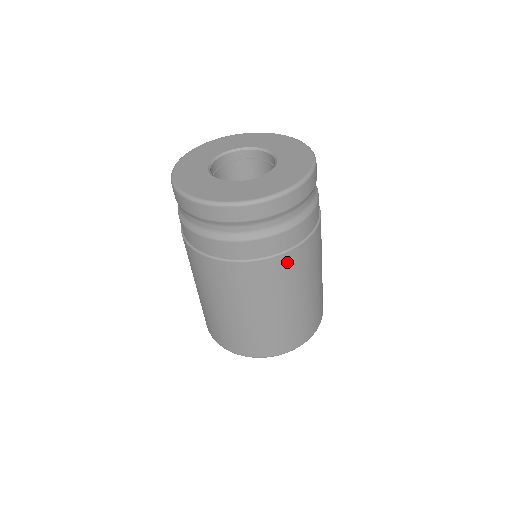
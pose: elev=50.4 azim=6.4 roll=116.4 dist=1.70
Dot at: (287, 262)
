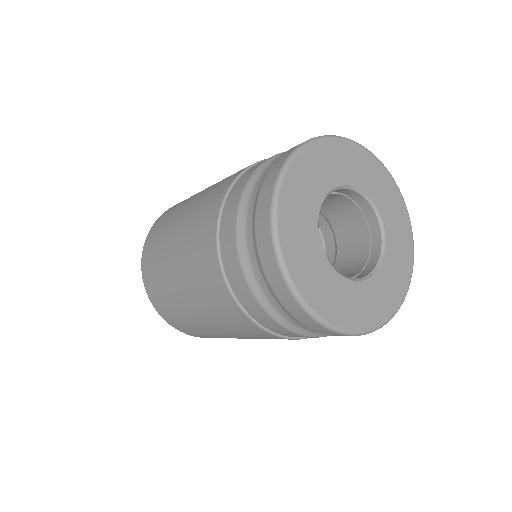
Dot at: occluded
